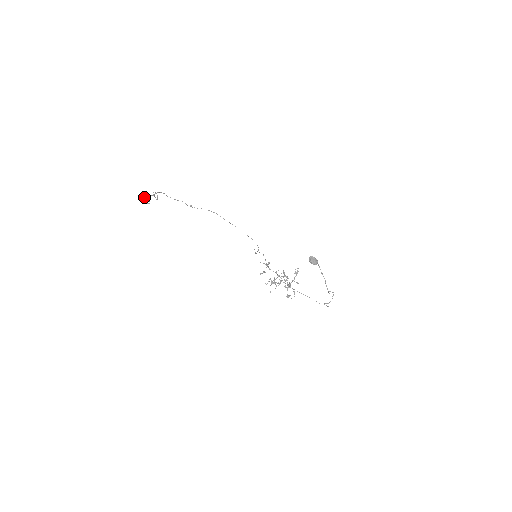
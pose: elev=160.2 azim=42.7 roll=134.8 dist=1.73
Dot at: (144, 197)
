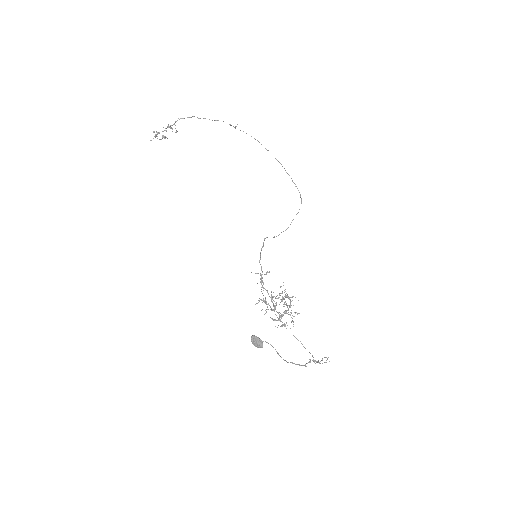
Dot at: (155, 134)
